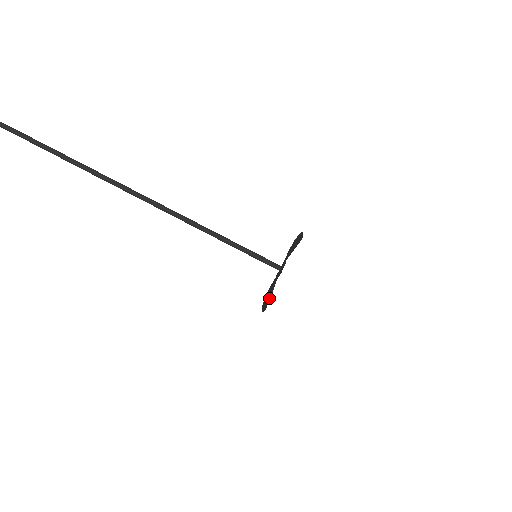
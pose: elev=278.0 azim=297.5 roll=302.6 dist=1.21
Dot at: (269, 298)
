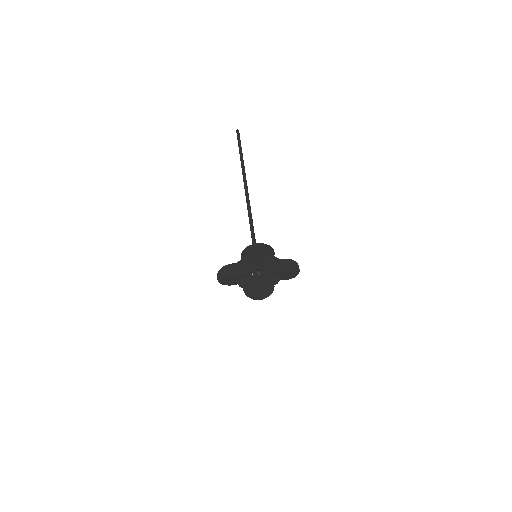
Dot at: (258, 252)
